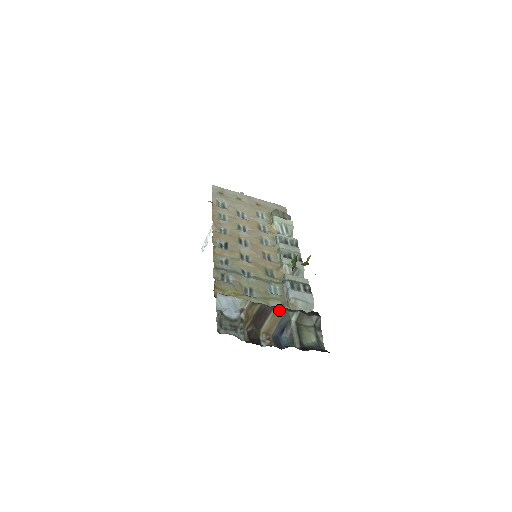
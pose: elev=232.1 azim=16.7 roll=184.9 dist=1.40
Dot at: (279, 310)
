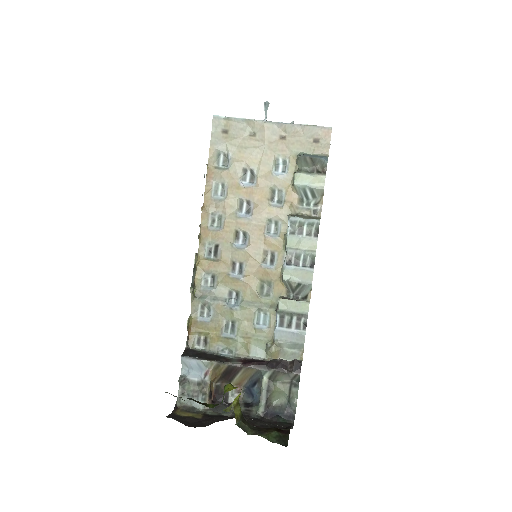
Dot at: (249, 369)
